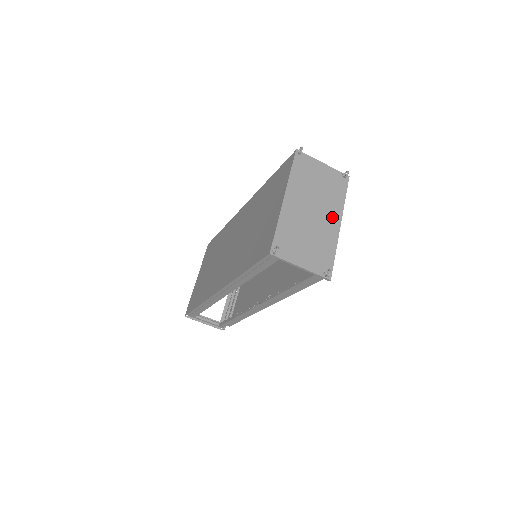
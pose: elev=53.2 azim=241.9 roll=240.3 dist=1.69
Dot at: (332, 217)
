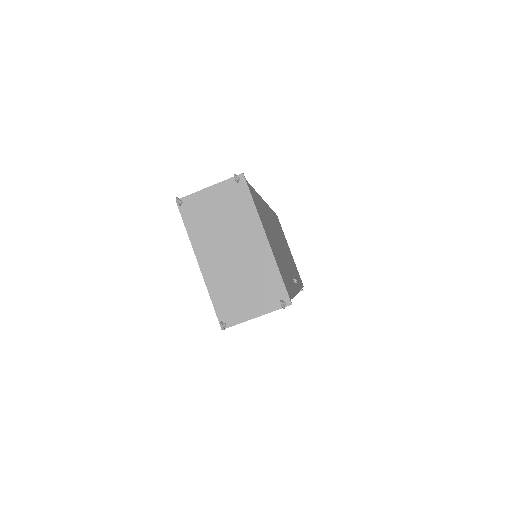
Dot at: (253, 238)
